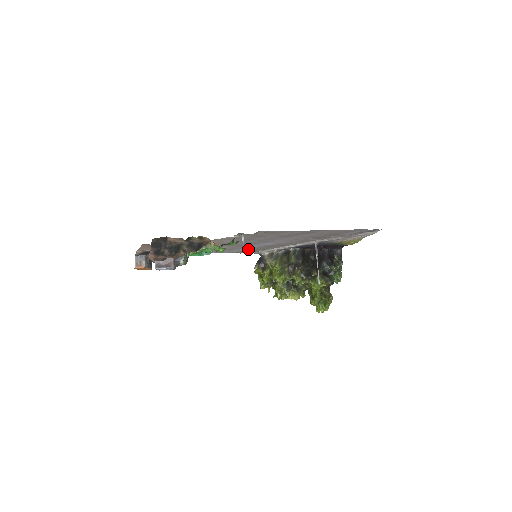
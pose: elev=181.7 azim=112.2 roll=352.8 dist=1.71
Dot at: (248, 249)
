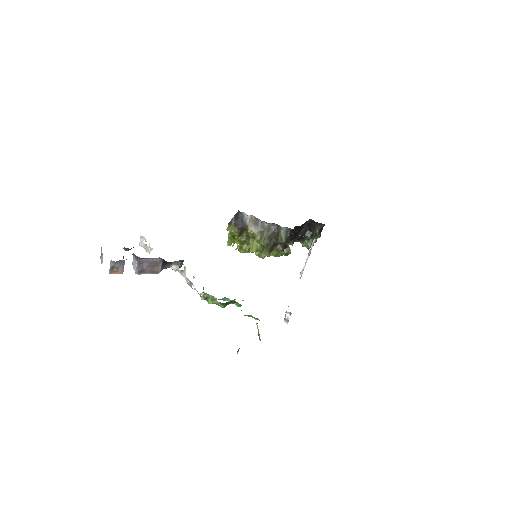
Dot at: occluded
